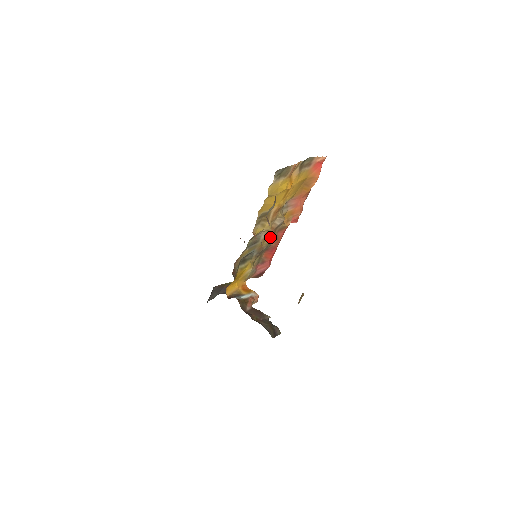
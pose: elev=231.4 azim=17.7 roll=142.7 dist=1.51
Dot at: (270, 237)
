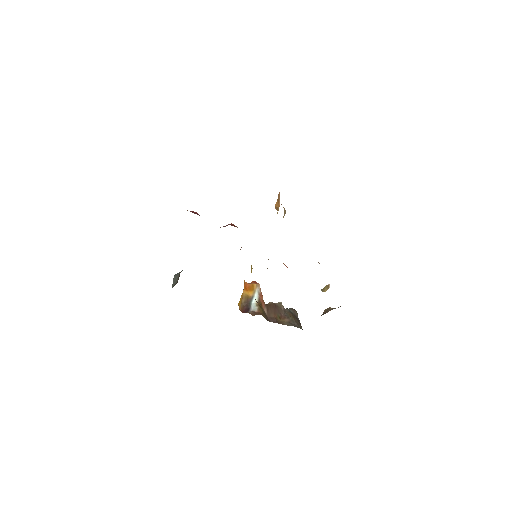
Dot at: occluded
